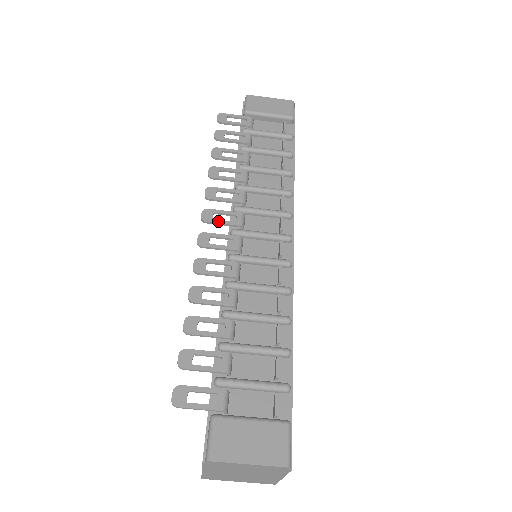
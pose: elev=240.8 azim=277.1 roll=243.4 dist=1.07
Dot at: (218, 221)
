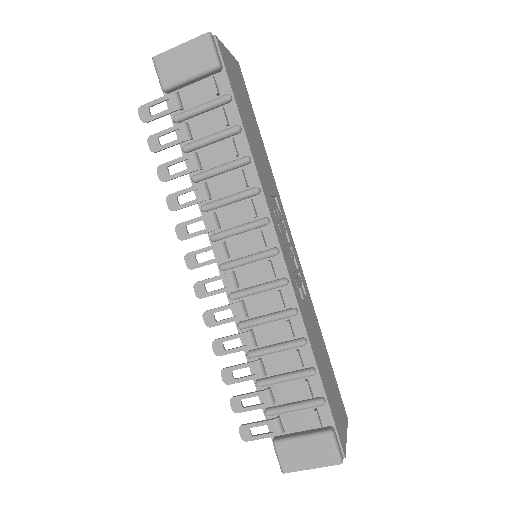
Dot at: (203, 264)
